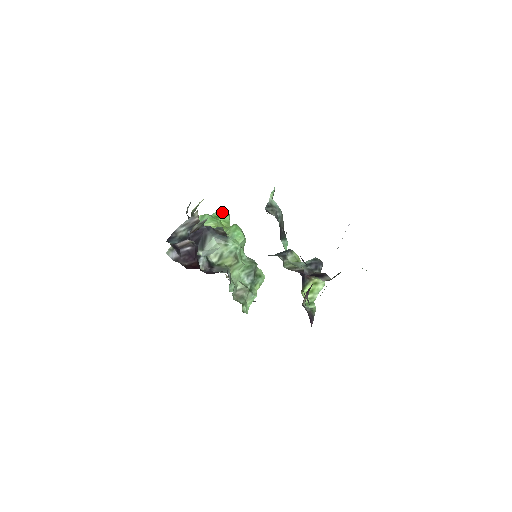
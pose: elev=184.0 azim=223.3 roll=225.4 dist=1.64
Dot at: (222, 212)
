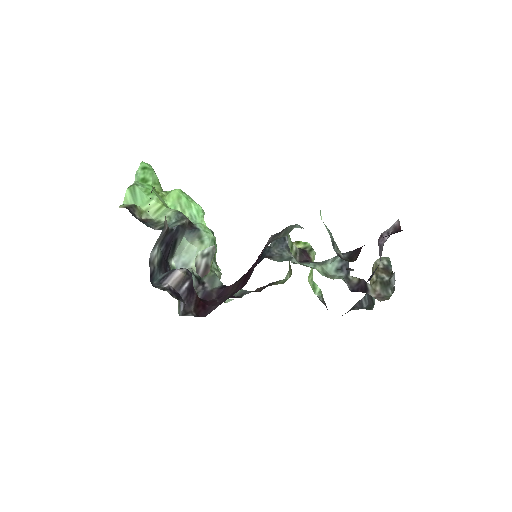
Dot at: (144, 168)
